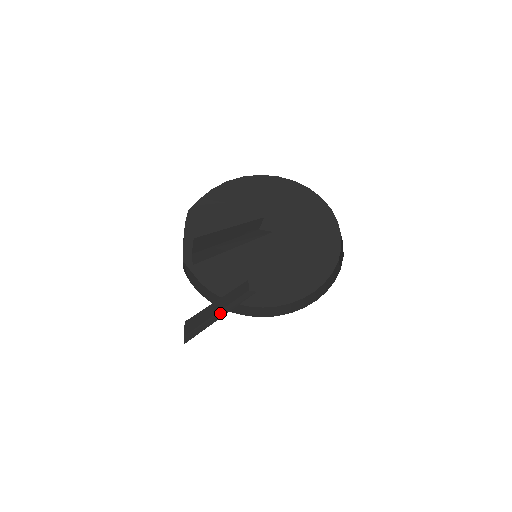
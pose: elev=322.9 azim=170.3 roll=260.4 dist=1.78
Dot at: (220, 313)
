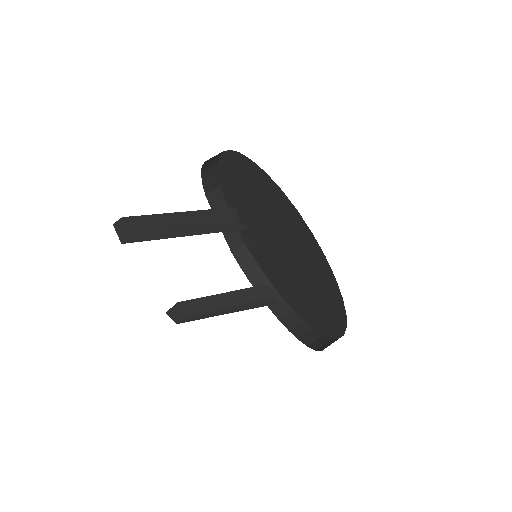
Dot at: (227, 310)
